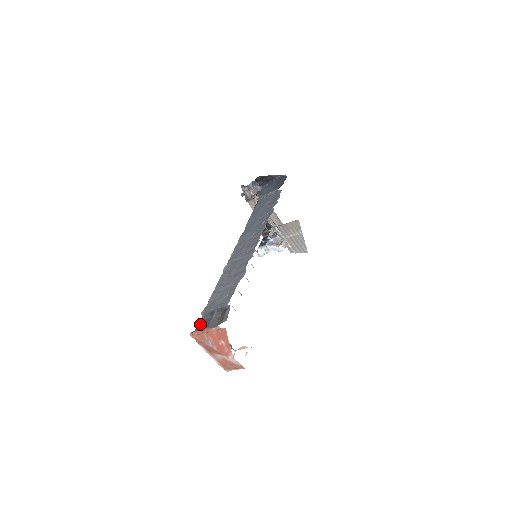
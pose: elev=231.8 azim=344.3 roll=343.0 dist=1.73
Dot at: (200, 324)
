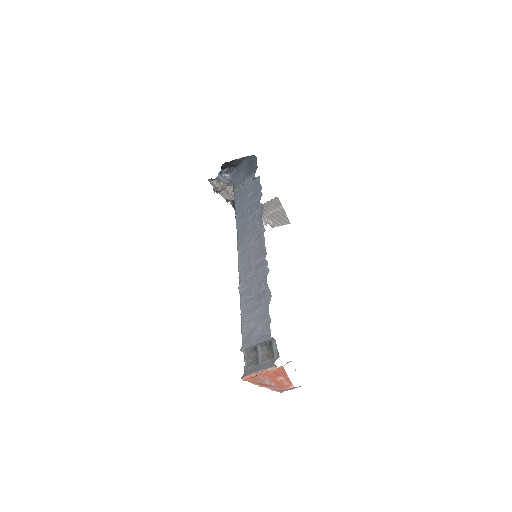
Dot at: (247, 364)
